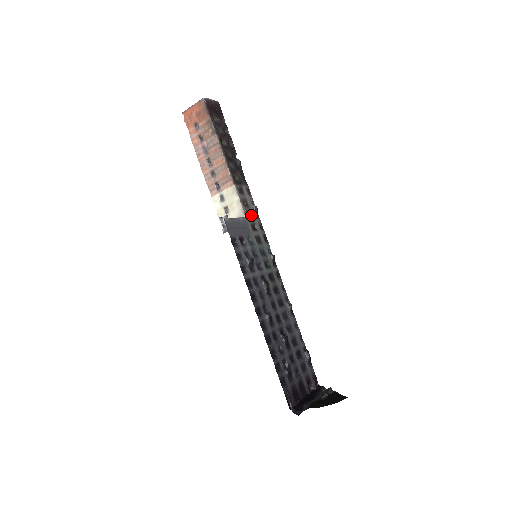
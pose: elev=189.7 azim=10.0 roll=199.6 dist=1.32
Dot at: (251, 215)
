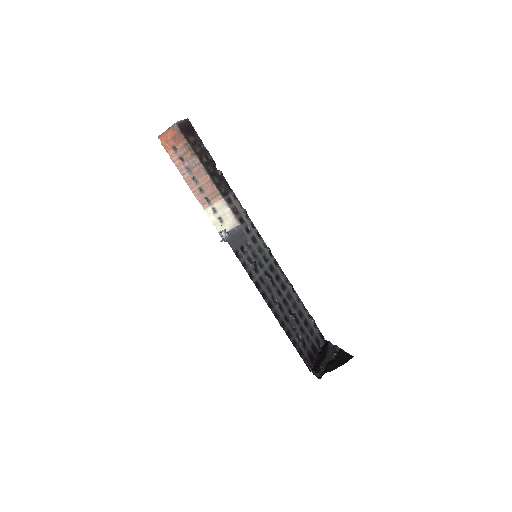
Dot at: (243, 219)
